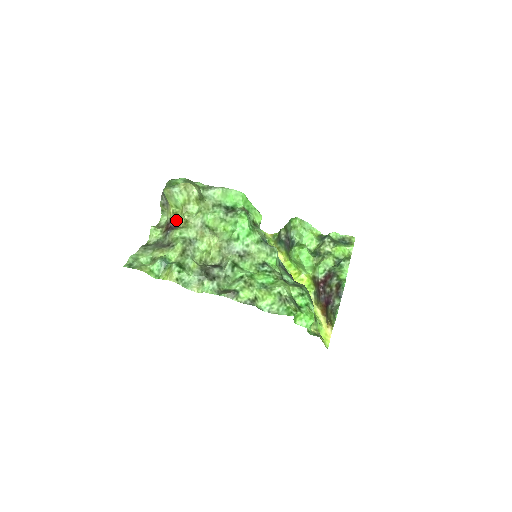
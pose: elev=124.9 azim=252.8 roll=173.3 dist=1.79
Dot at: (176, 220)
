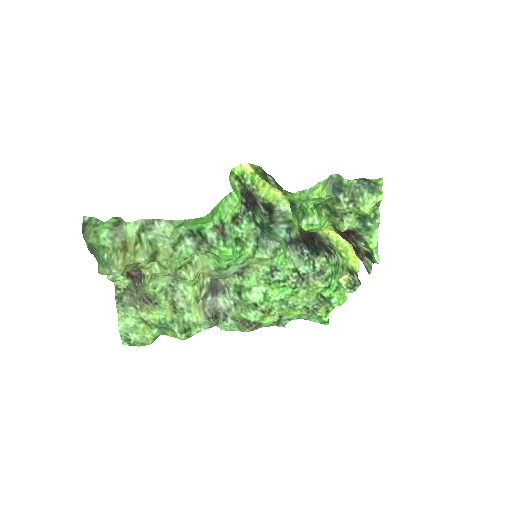
Dot at: (134, 268)
